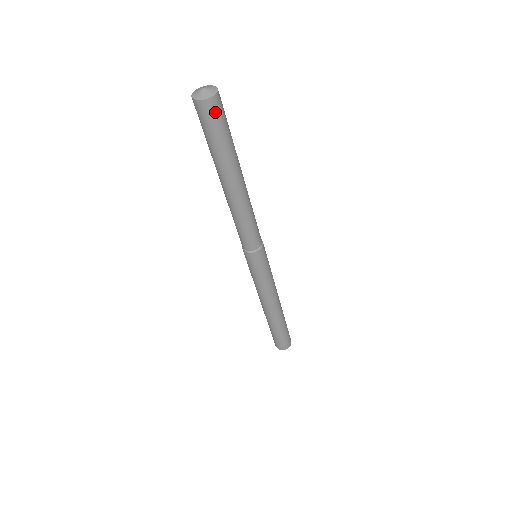
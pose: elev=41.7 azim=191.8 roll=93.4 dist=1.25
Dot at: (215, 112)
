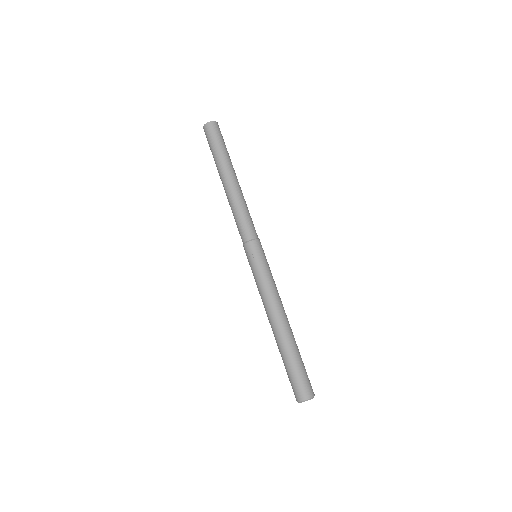
Dot at: (220, 131)
